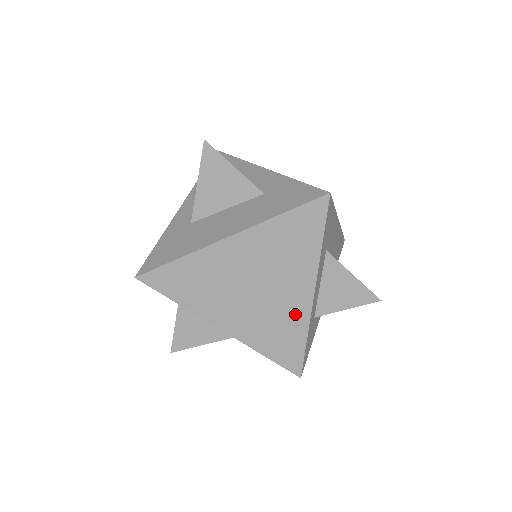
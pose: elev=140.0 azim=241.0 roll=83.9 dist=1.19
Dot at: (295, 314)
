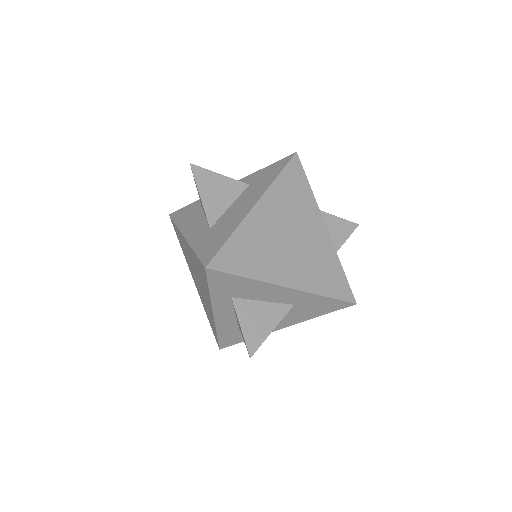
Dot at: (325, 249)
